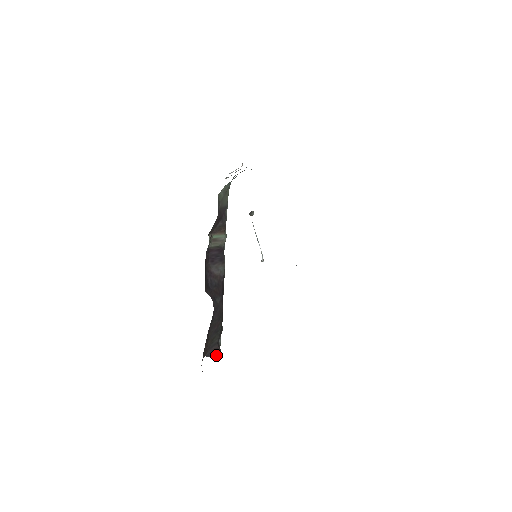
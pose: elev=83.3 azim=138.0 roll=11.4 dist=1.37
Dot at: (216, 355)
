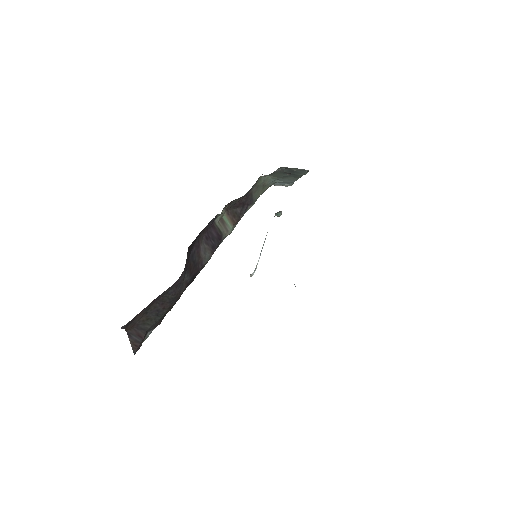
Dot at: (135, 344)
